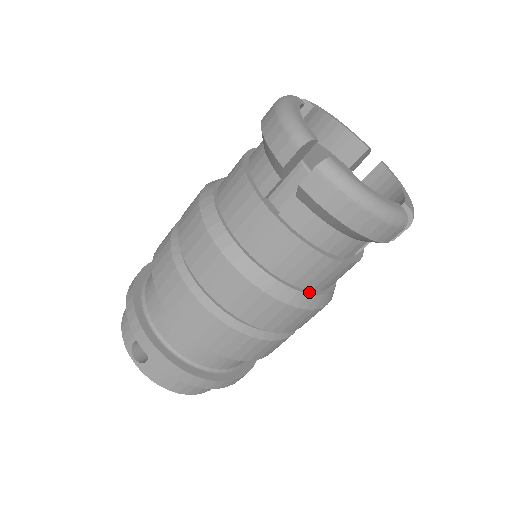
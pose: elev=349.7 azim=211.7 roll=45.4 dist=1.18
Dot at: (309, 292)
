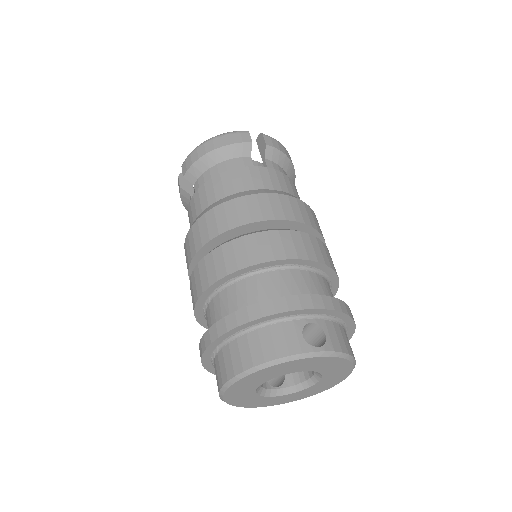
Dot at: occluded
